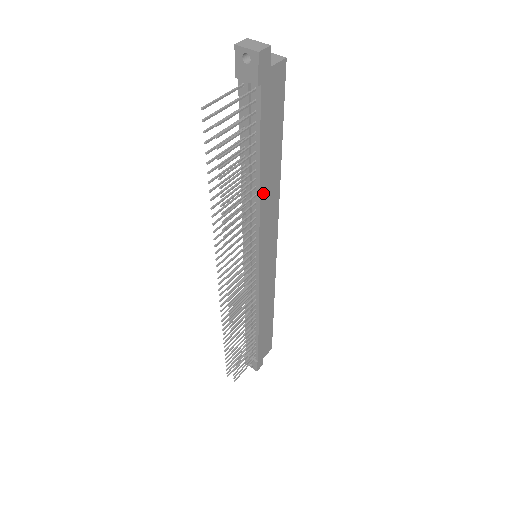
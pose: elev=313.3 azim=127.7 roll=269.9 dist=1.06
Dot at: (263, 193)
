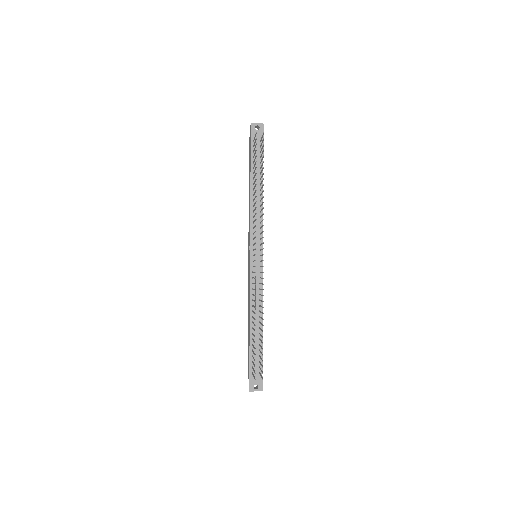
Dot at: occluded
